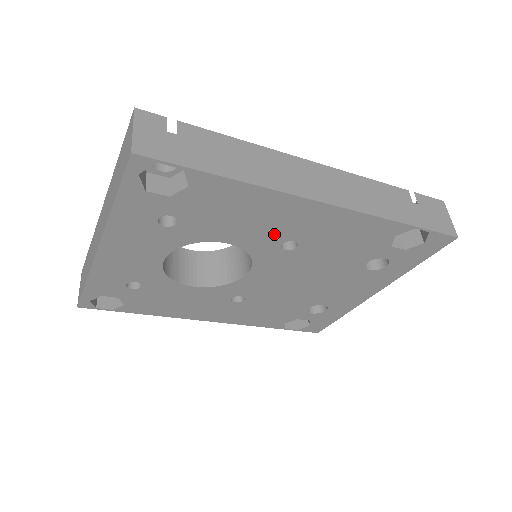
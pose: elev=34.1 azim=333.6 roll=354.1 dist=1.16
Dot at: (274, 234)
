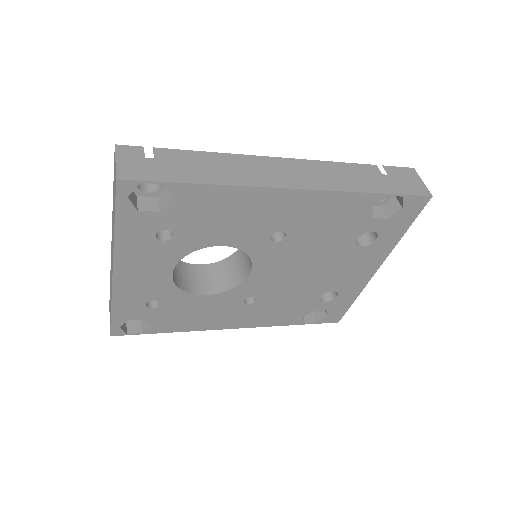
Dot at: (261, 228)
